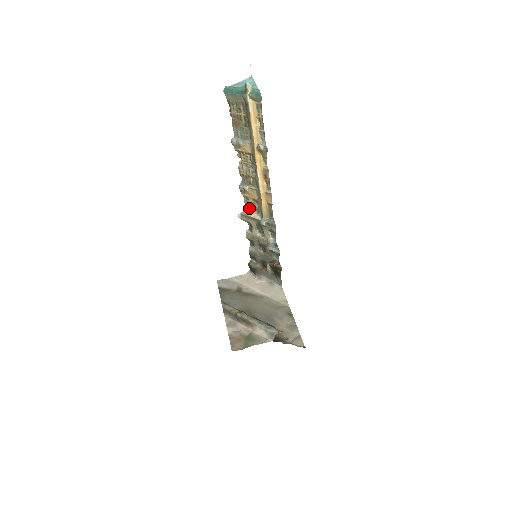
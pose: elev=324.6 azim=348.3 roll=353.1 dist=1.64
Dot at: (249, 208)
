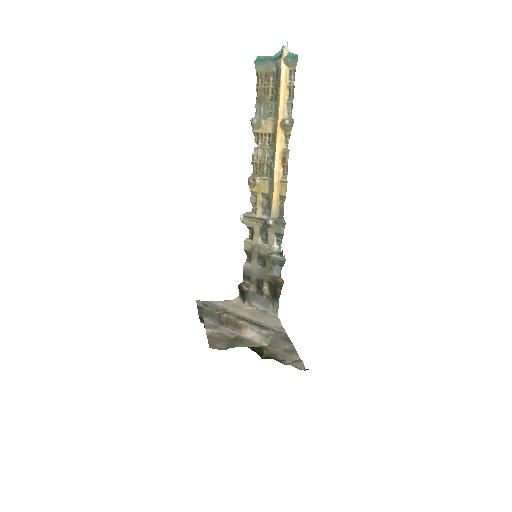
Dot at: (255, 209)
